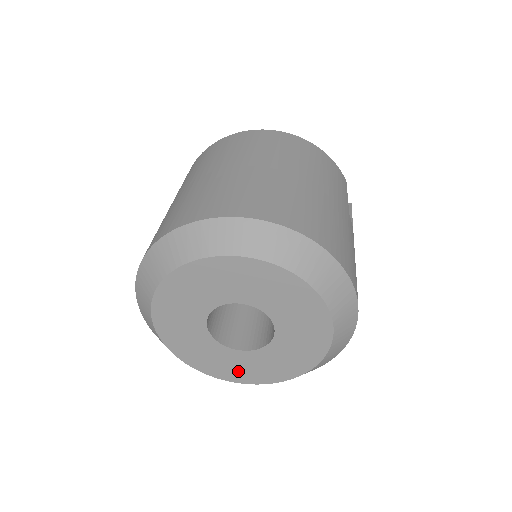
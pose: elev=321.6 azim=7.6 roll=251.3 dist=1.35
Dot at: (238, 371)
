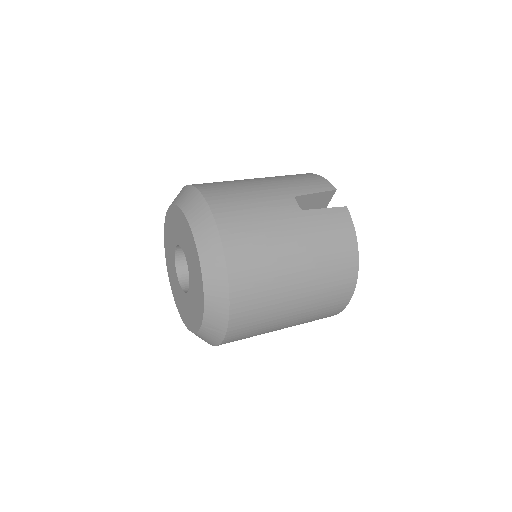
Dot at: (193, 317)
